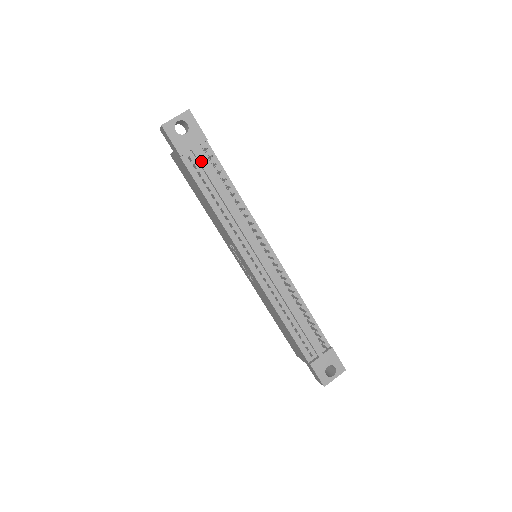
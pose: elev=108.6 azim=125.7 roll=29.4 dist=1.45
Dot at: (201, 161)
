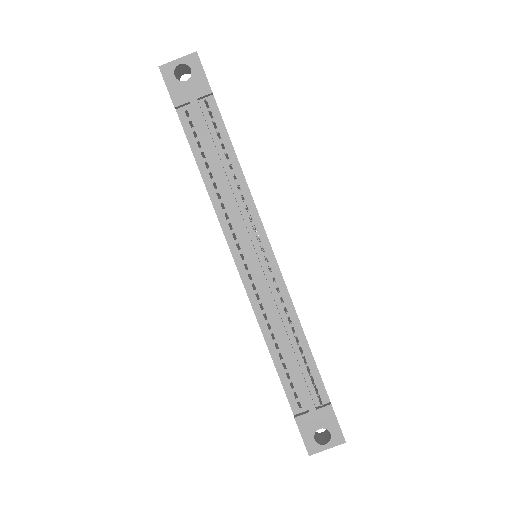
Dot at: (199, 118)
